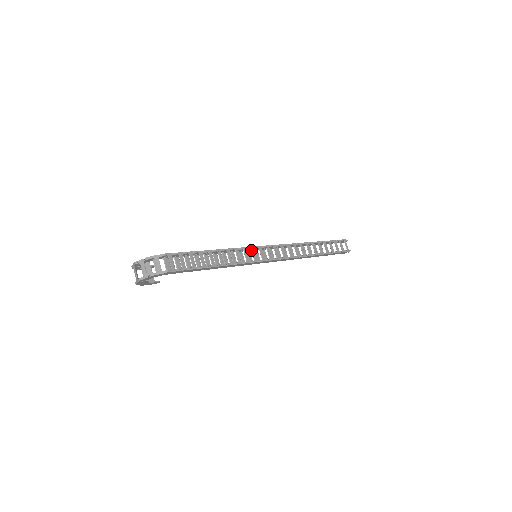
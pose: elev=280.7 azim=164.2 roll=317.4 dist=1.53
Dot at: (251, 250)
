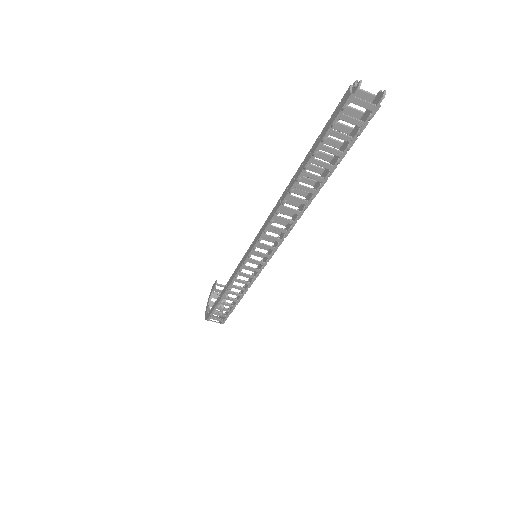
Dot at: occluded
